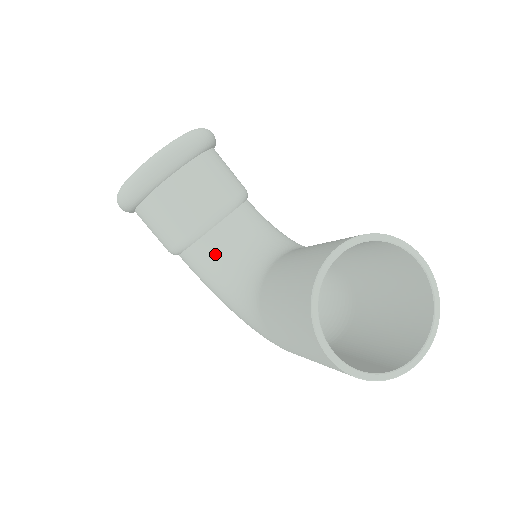
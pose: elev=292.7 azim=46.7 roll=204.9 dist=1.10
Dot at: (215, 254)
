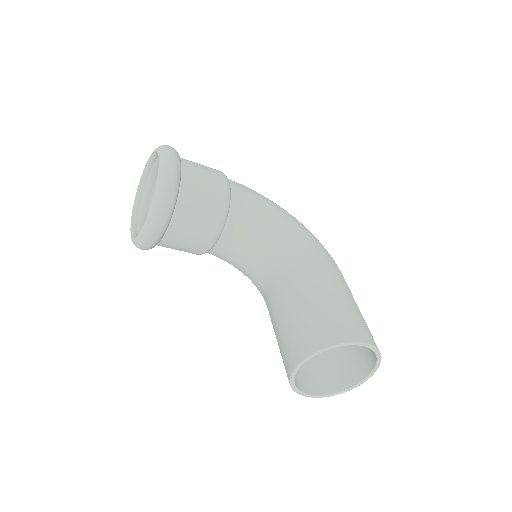
Dot at: (225, 258)
